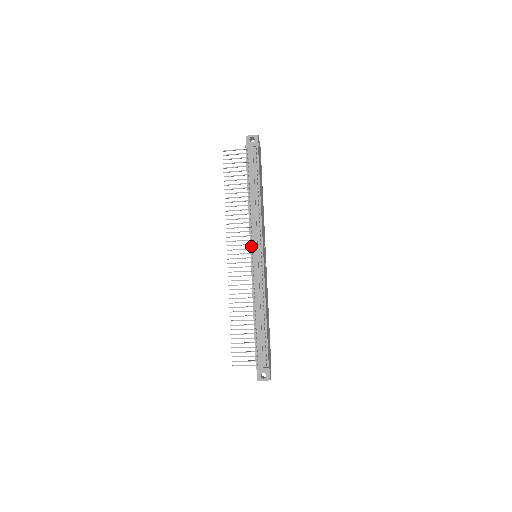
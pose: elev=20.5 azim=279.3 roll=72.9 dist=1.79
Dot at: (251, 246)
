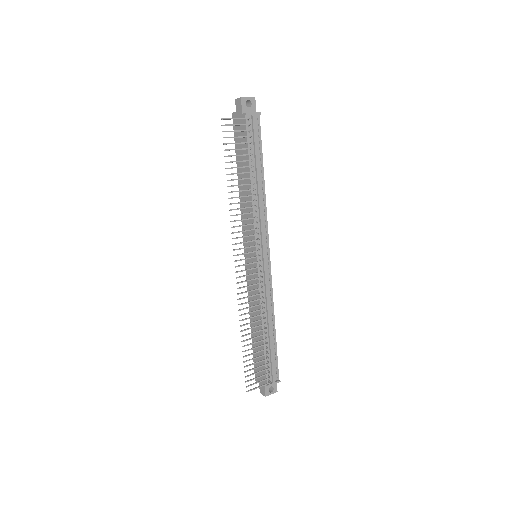
Dot at: (257, 246)
